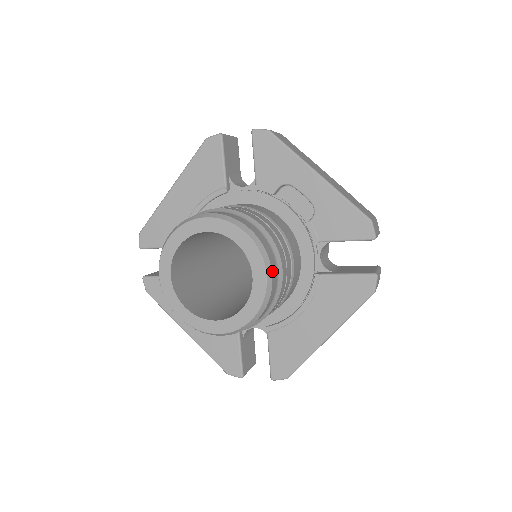
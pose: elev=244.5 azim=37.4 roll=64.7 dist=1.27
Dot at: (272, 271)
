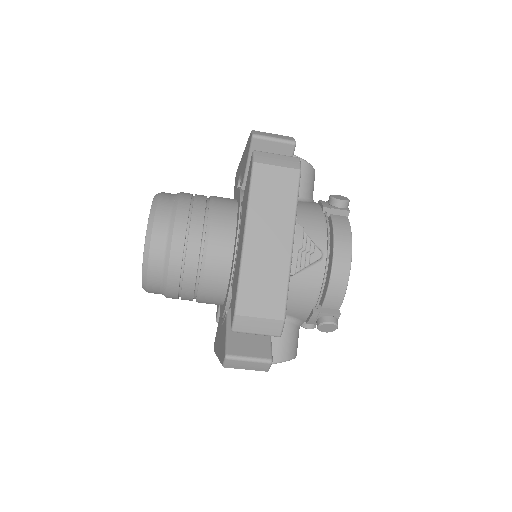
Dot at: (160, 199)
